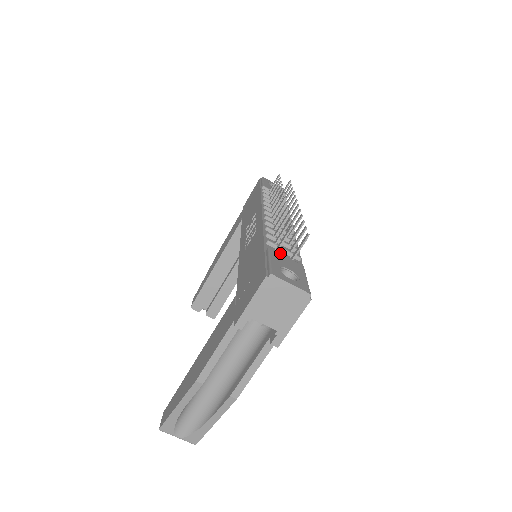
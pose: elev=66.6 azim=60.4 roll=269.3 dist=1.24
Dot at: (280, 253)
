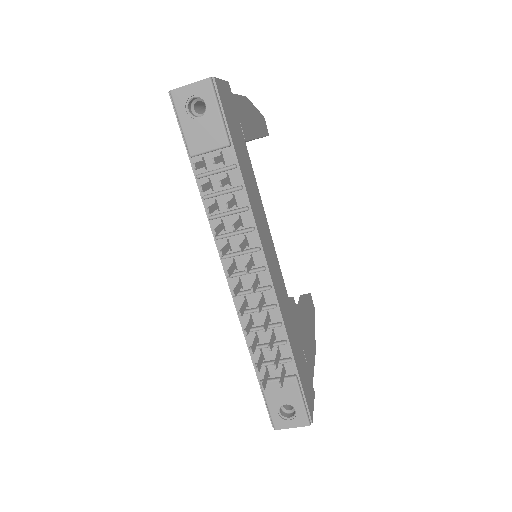
Dot at: (271, 381)
